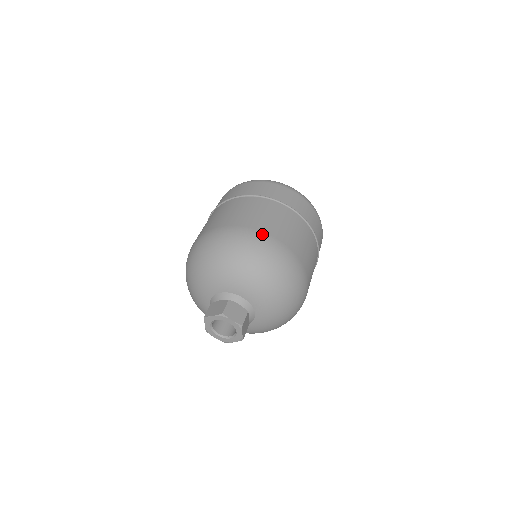
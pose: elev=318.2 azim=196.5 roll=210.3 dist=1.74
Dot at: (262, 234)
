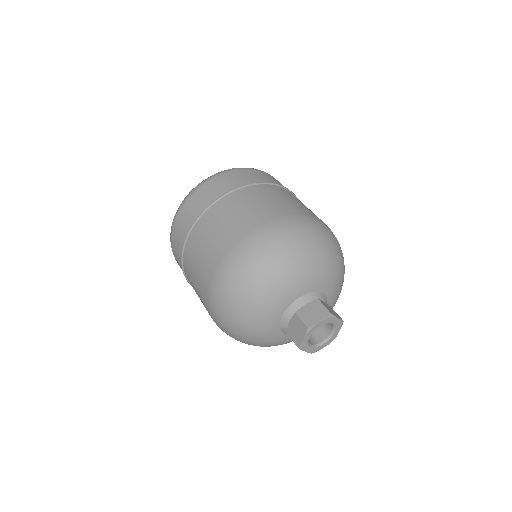
Dot at: (246, 238)
